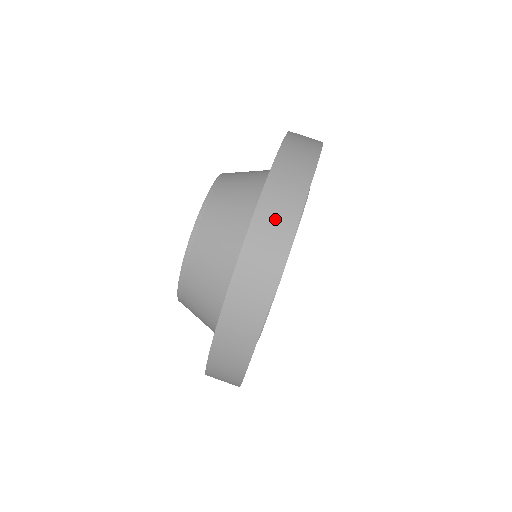
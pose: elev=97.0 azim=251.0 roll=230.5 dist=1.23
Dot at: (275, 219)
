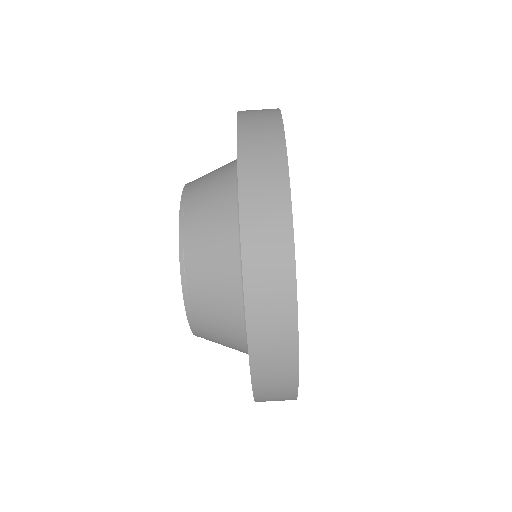
Dot at: (275, 400)
